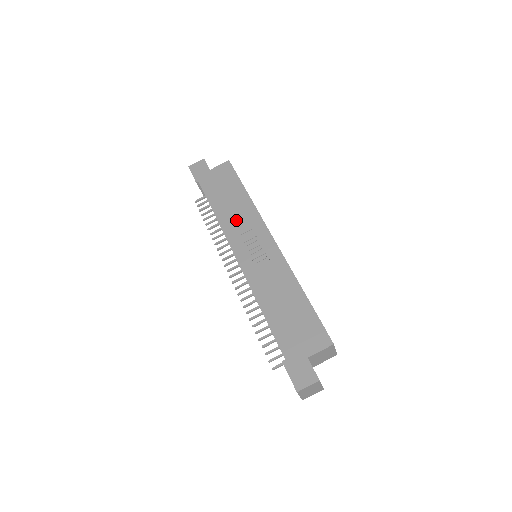
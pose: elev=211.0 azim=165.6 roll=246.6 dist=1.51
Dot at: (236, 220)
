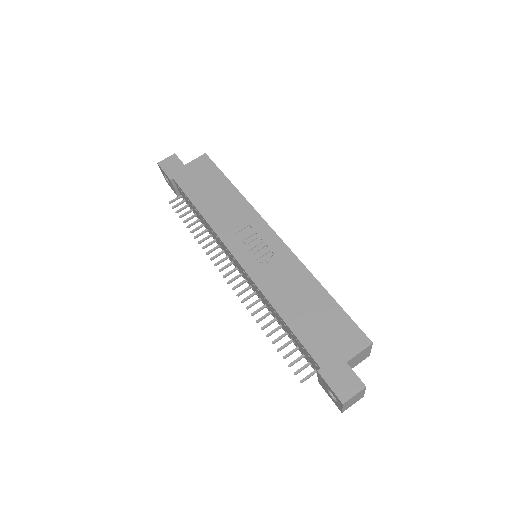
Dot at: (228, 217)
